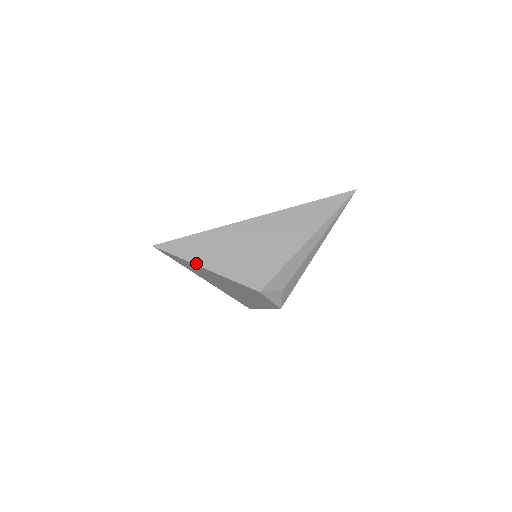
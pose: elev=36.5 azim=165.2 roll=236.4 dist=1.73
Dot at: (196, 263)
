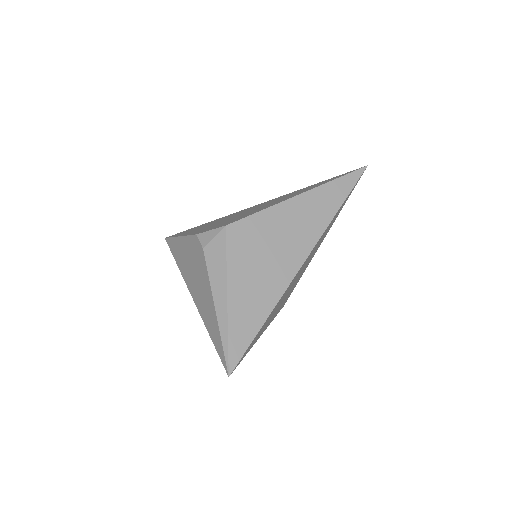
Dot at: occluded
